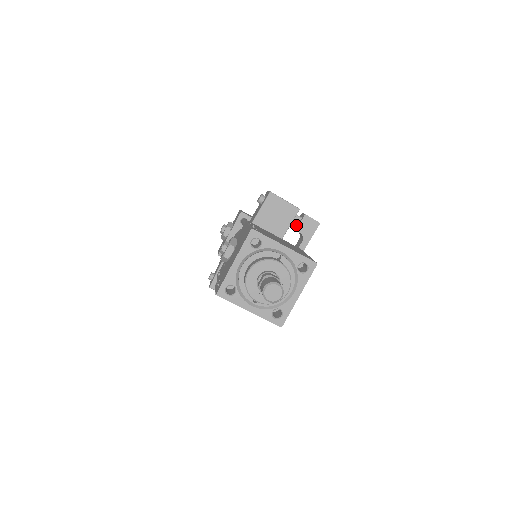
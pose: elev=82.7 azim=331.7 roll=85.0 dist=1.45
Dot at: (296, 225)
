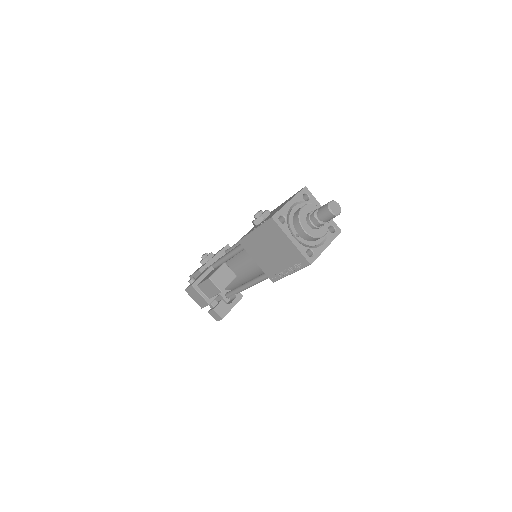
Dot at: occluded
